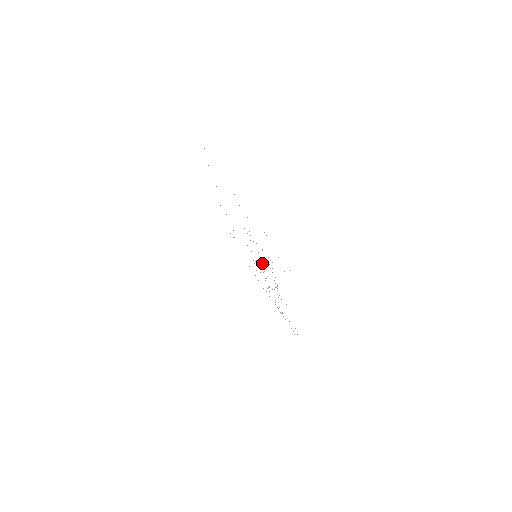
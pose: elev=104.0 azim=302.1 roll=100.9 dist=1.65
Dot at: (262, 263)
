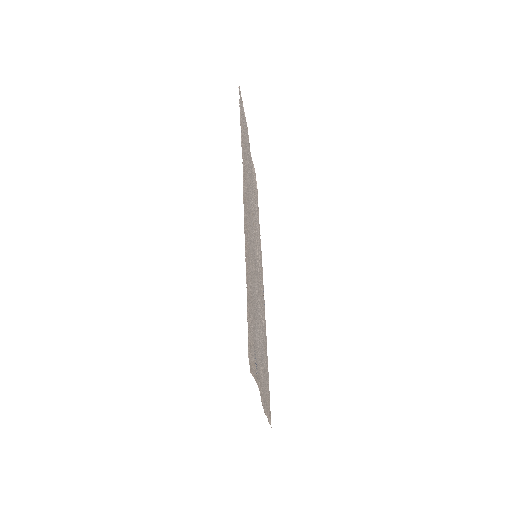
Dot at: (258, 270)
